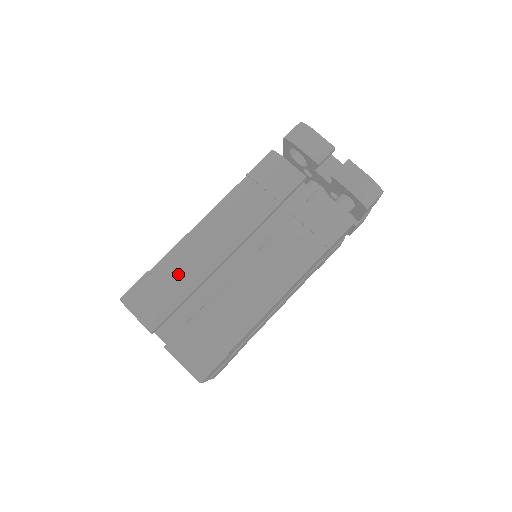
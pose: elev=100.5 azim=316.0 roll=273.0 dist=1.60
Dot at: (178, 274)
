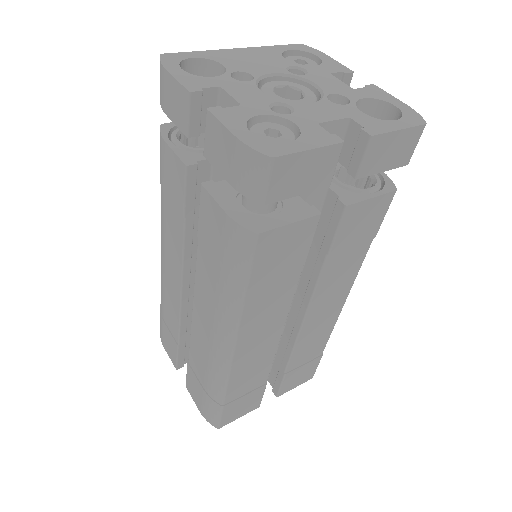
Dot at: (167, 312)
